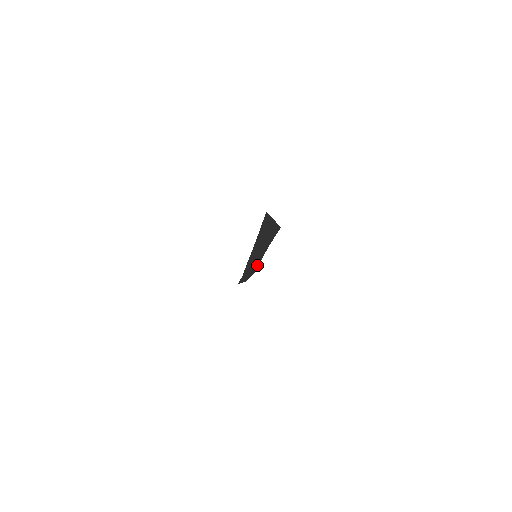
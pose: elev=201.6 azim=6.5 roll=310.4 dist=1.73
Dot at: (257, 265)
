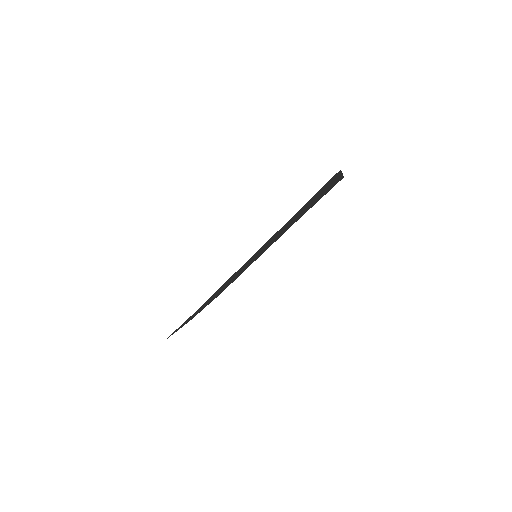
Dot at: (242, 272)
